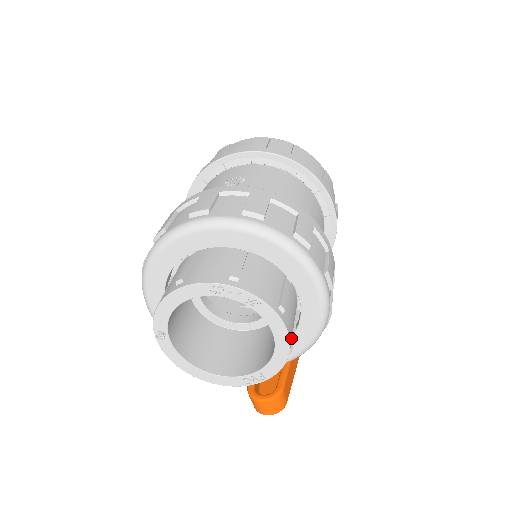
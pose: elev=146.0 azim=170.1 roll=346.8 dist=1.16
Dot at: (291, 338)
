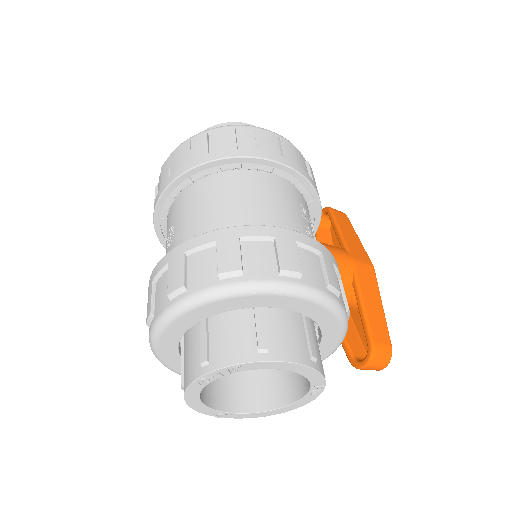
Dot at: (301, 355)
